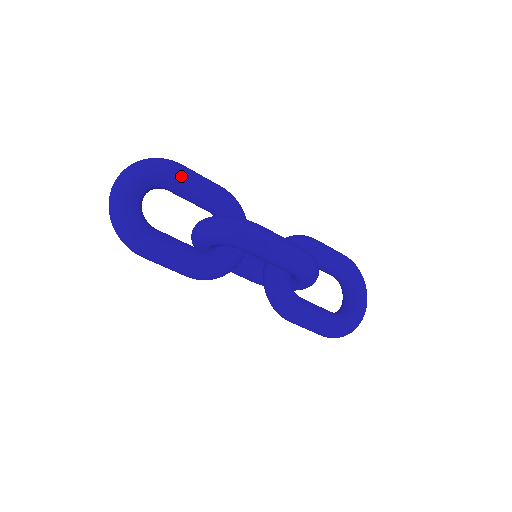
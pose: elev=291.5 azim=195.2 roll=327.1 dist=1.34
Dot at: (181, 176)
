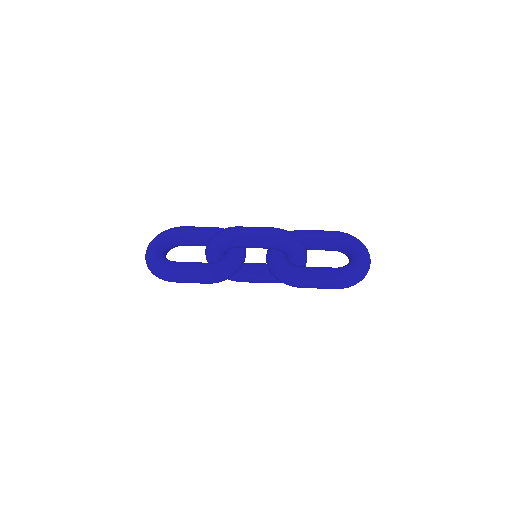
Dot at: (184, 230)
